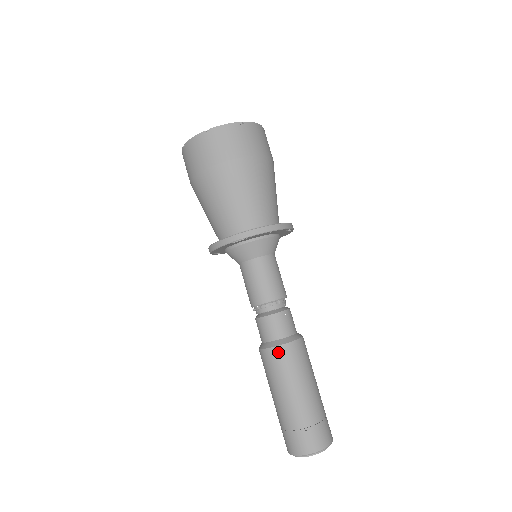
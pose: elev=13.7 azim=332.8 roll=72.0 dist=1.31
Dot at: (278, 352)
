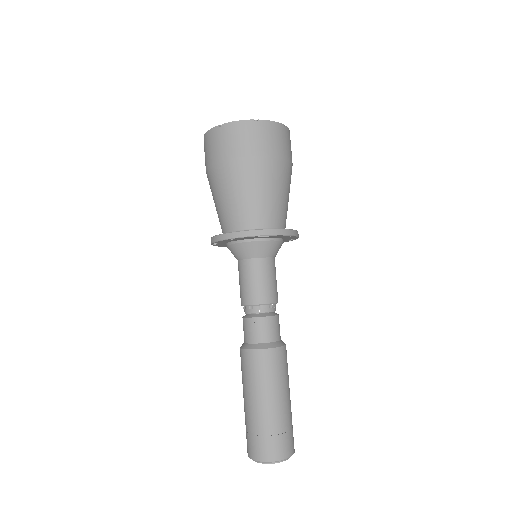
Dot at: (241, 354)
